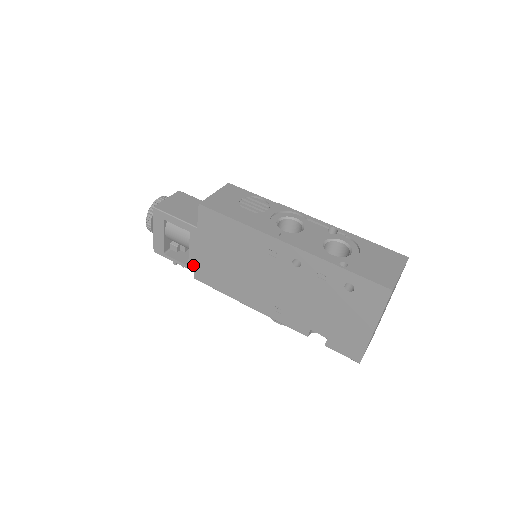
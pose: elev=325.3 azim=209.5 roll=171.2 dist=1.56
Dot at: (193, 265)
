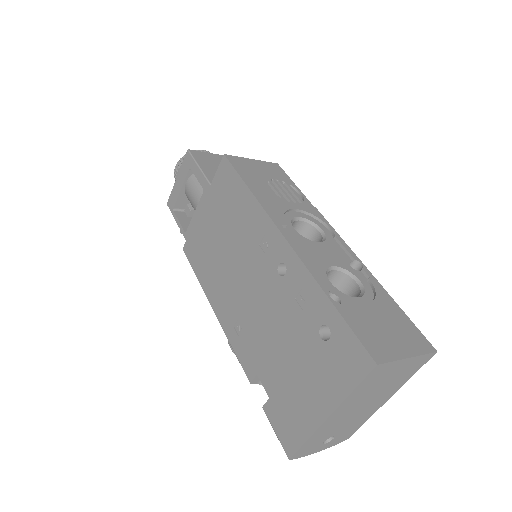
Dot at: occluded
